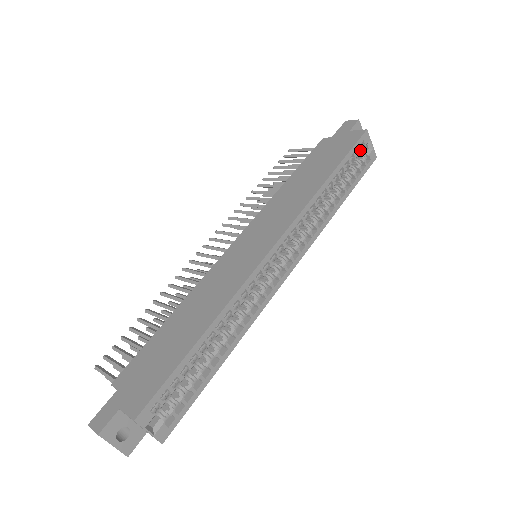
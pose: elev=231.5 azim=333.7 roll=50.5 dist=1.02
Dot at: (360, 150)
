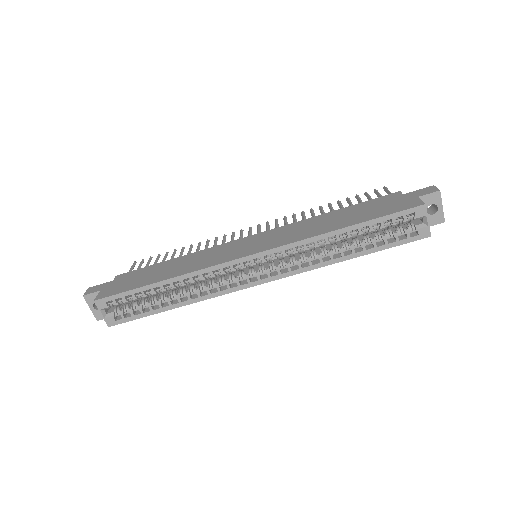
Dot at: (404, 220)
